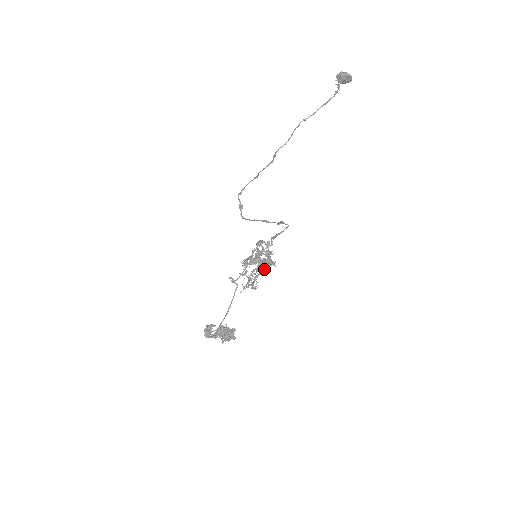
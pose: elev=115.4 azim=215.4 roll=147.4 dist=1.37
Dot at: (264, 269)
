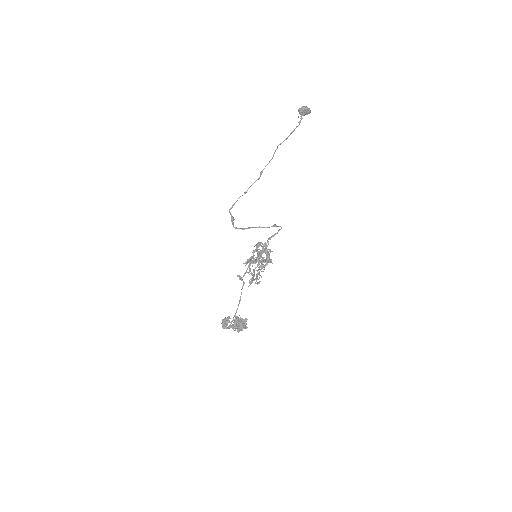
Dot at: occluded
